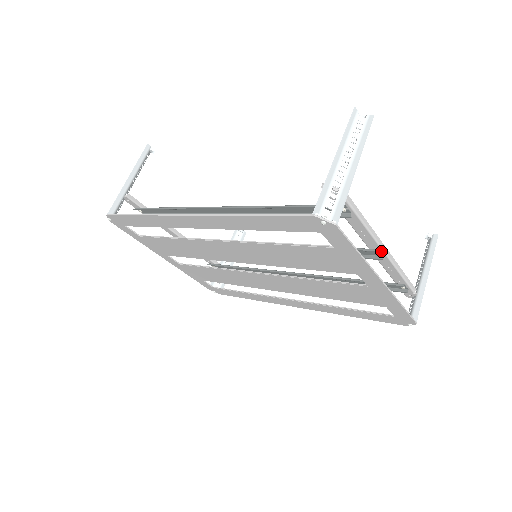
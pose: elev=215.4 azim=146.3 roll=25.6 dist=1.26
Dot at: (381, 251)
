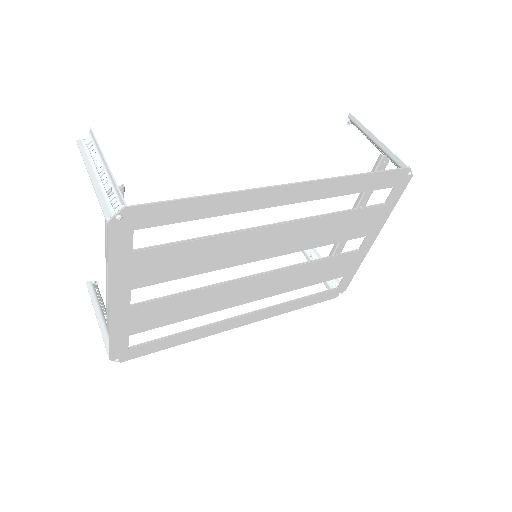
Dot at: occluded
